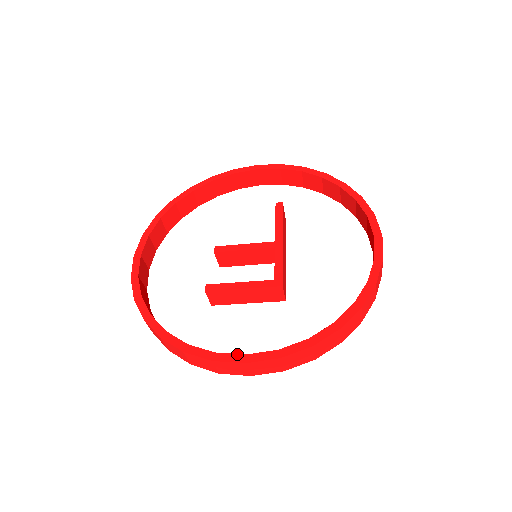
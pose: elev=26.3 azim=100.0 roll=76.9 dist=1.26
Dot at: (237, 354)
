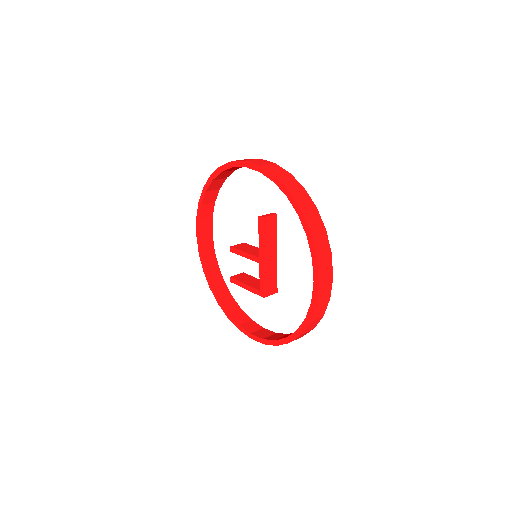
Dot at: (247, 331)
